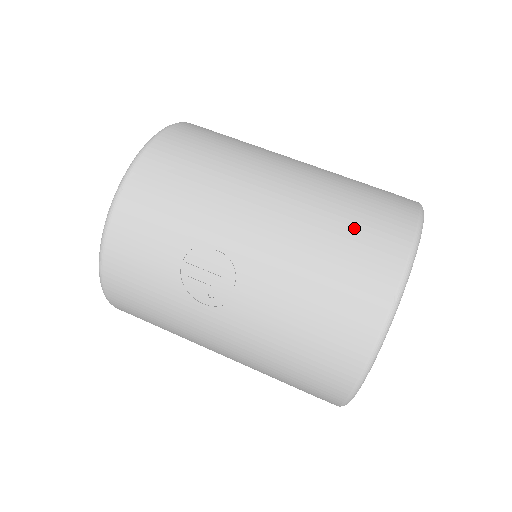
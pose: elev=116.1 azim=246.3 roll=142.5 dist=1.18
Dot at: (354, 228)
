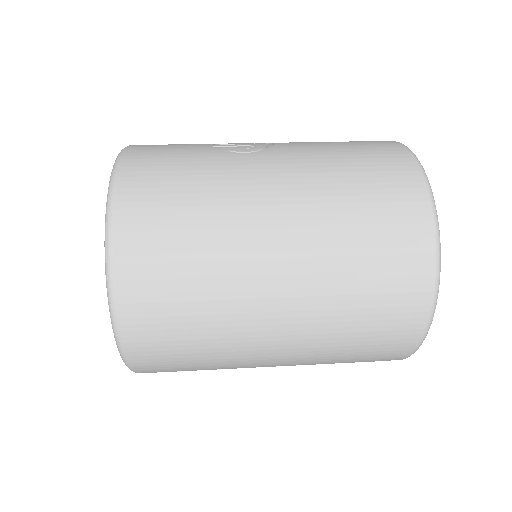
Dot at: occluded
